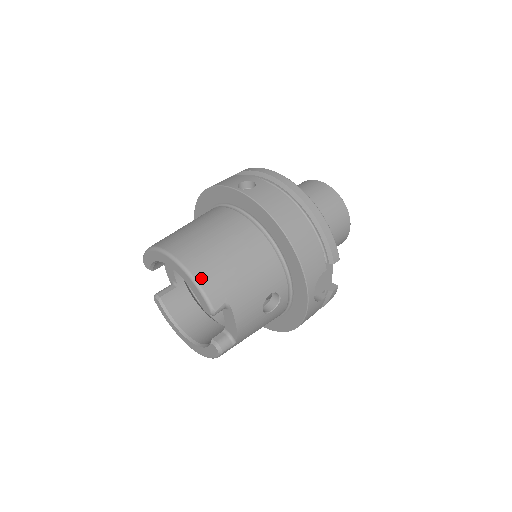
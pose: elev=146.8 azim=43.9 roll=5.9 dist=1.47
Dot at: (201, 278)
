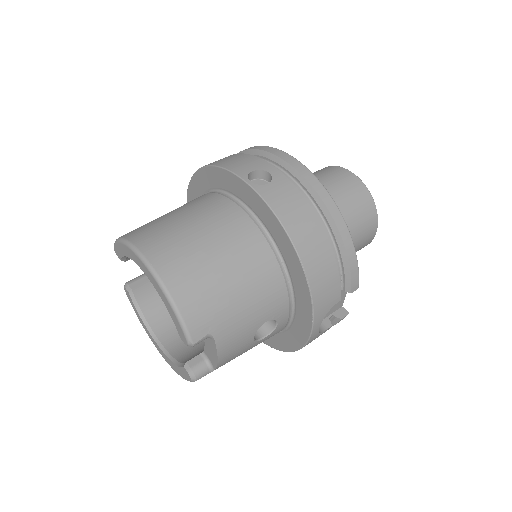
Dot at: (181, 301)
